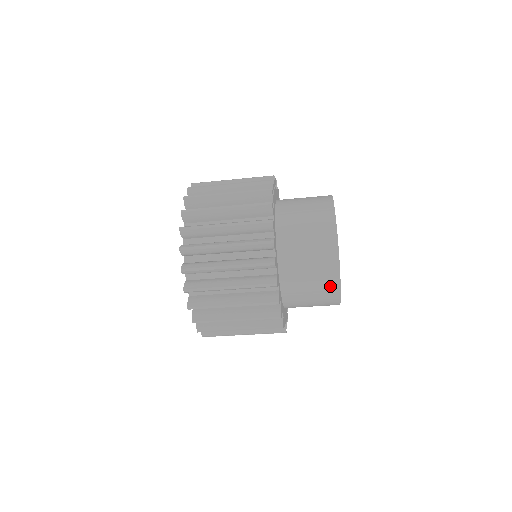
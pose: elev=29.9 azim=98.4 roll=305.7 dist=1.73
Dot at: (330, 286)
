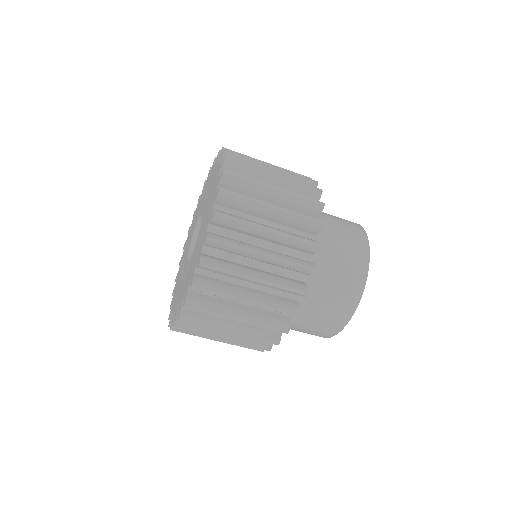
Dot at: (342, 314)
